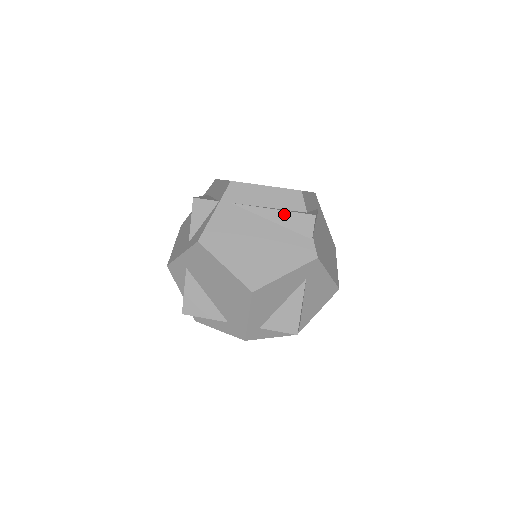
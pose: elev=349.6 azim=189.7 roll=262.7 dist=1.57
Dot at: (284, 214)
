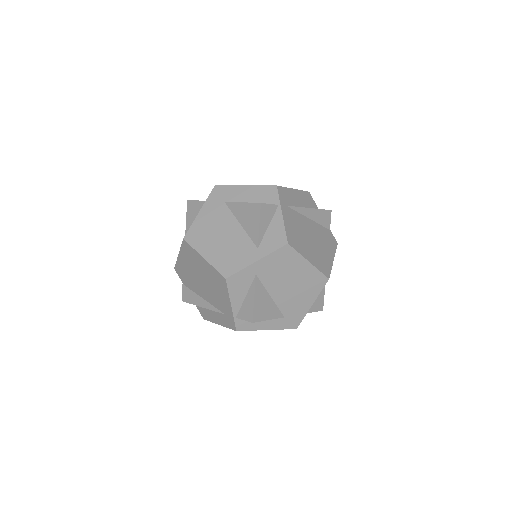
Dot at: (316, 212)
